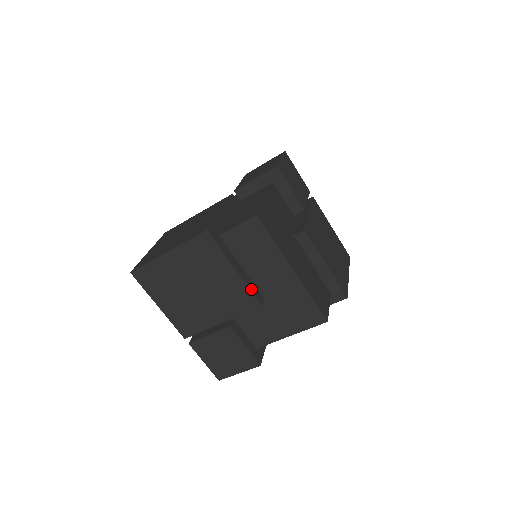
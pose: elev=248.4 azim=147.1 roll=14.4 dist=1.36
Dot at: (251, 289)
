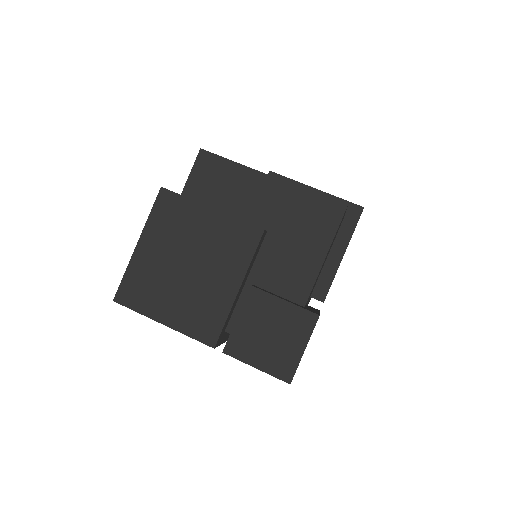
Dot at: (242, 221)
